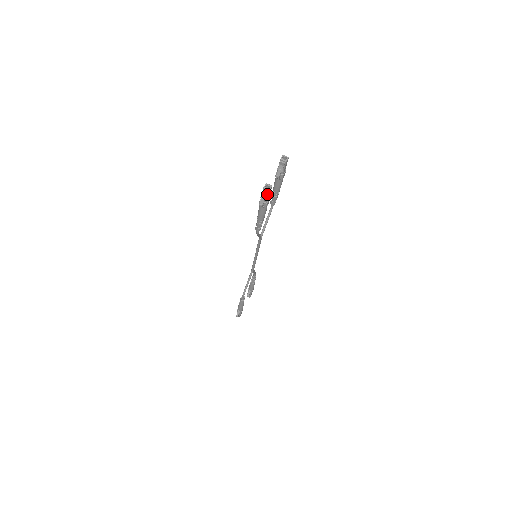
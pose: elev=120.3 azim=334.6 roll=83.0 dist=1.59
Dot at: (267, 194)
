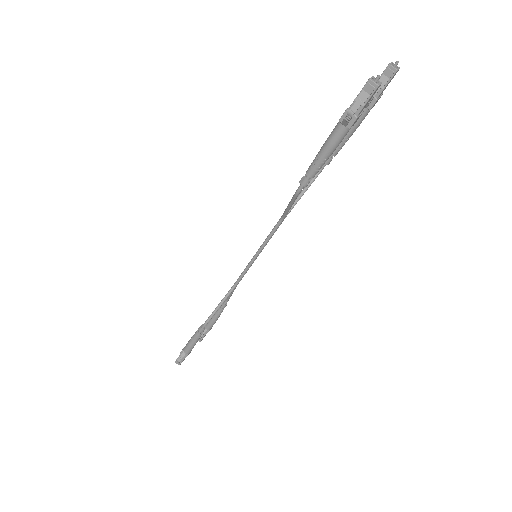
Dot at: (370, 94)
